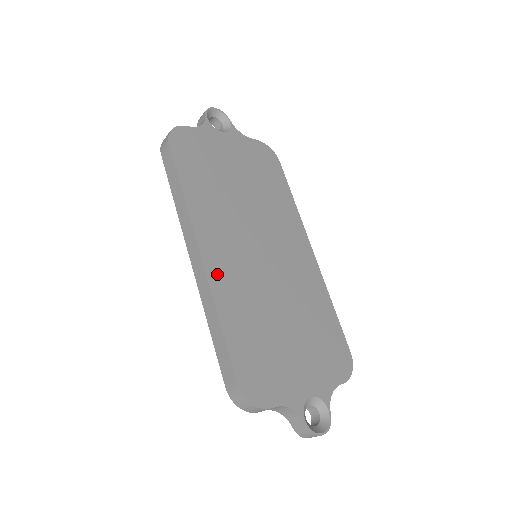
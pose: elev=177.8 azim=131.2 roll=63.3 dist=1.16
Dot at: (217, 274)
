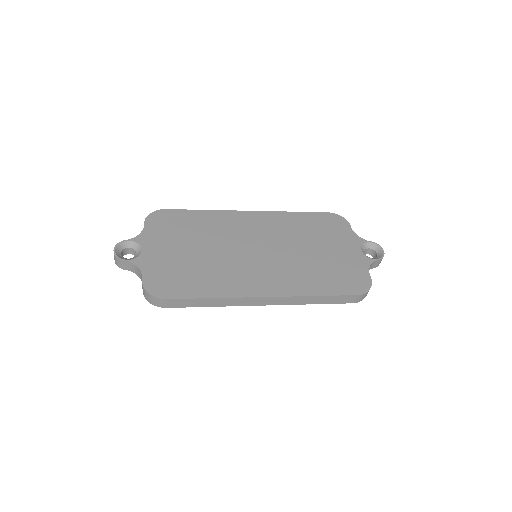
Dot at: (282, 289)
